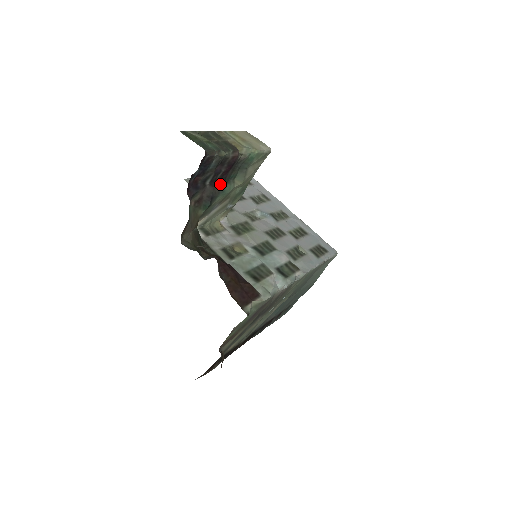
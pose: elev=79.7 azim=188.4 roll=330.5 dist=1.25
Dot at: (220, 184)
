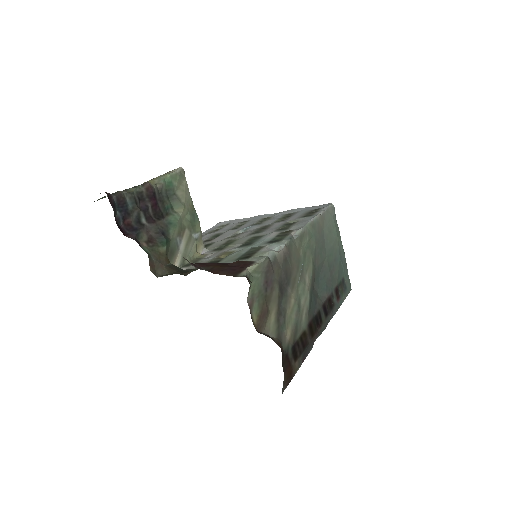
Dot at: (161, 219)
